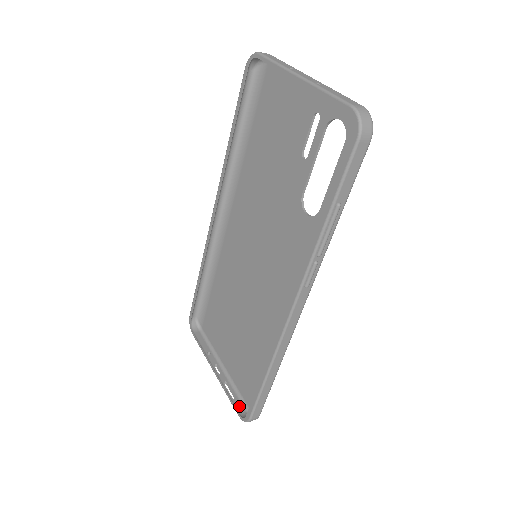
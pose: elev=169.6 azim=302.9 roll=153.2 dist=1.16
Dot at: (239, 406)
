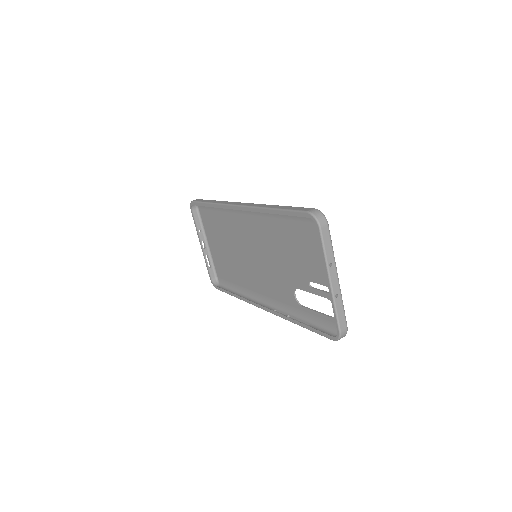
Dot at: (212, 273)
